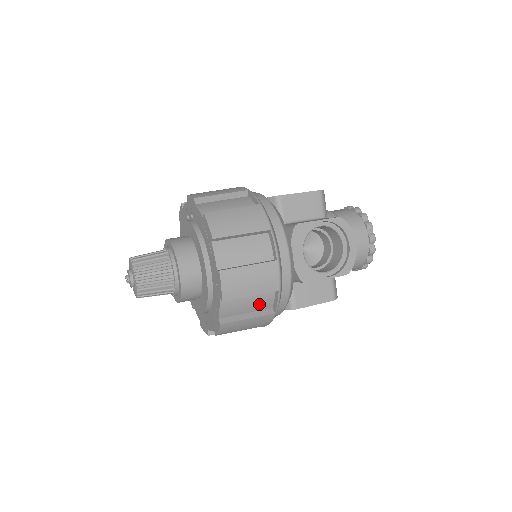
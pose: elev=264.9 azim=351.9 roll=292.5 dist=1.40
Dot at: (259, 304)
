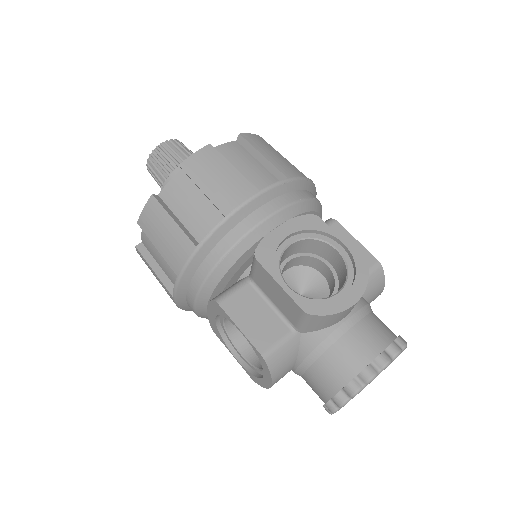
Dot at: (198, 221)
